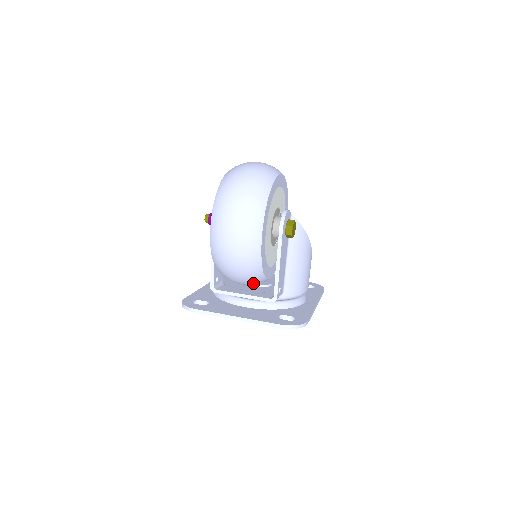
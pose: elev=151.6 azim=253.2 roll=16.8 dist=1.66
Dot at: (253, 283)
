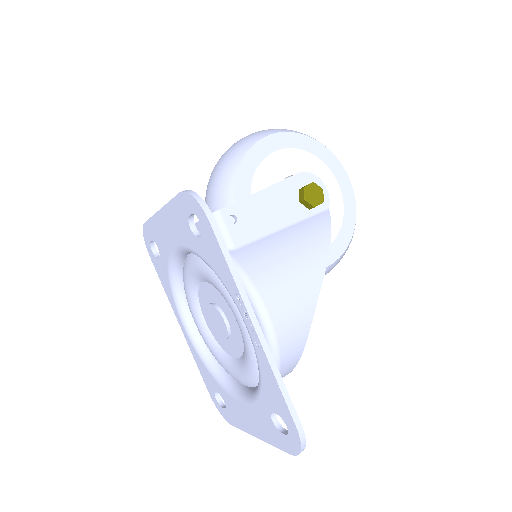
Dot at: (218, 198)
